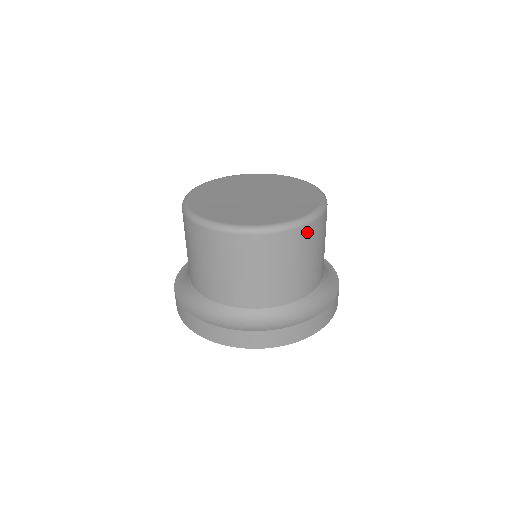
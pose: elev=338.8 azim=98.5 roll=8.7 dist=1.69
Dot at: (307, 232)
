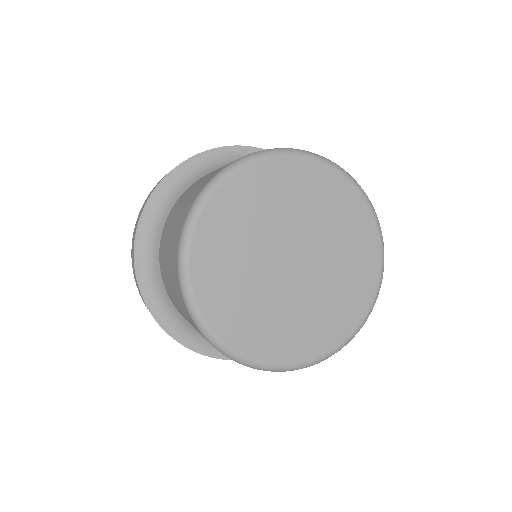
Dot at: occluded
